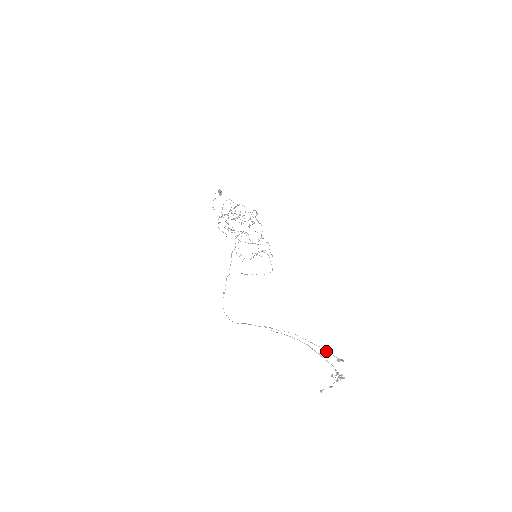
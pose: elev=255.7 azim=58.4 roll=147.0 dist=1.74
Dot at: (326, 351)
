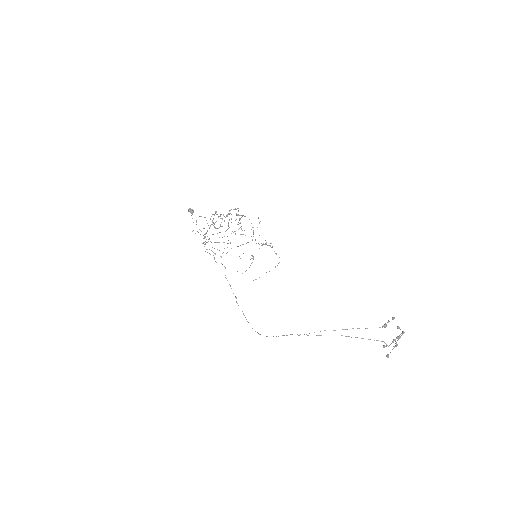
Dot at: occluded
